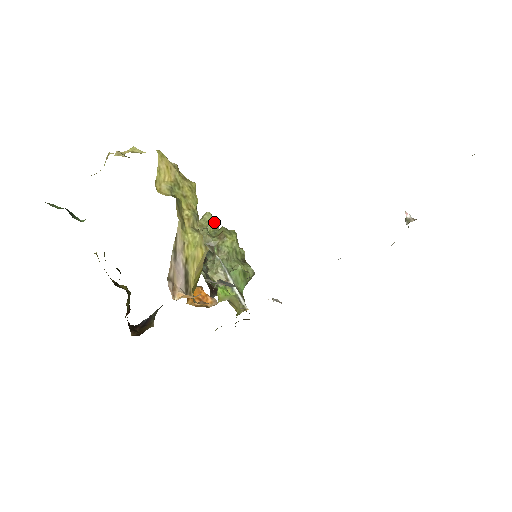
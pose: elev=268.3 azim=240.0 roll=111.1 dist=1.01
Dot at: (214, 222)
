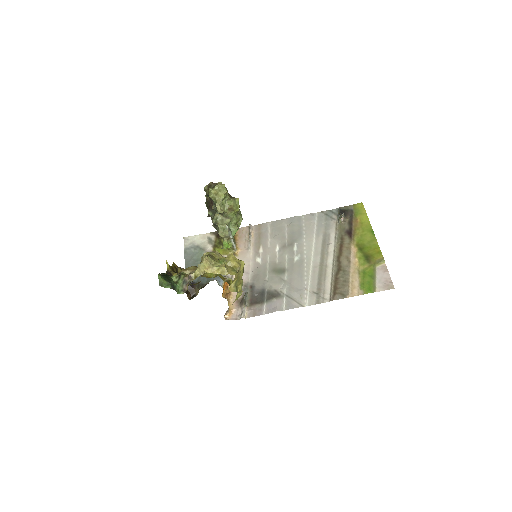
Dot at: (226, 193)
